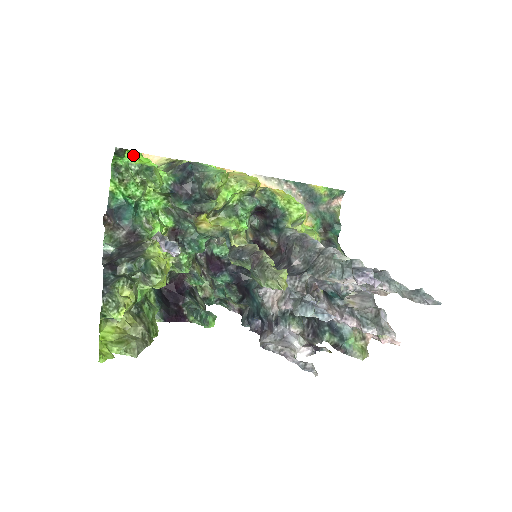
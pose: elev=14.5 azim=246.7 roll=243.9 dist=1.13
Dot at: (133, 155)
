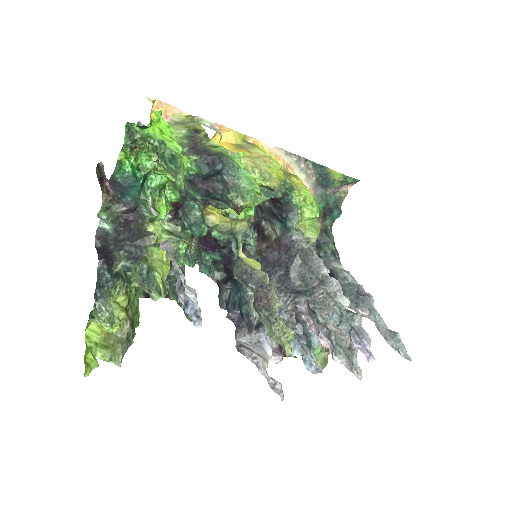
Dot at: (155, 125)
